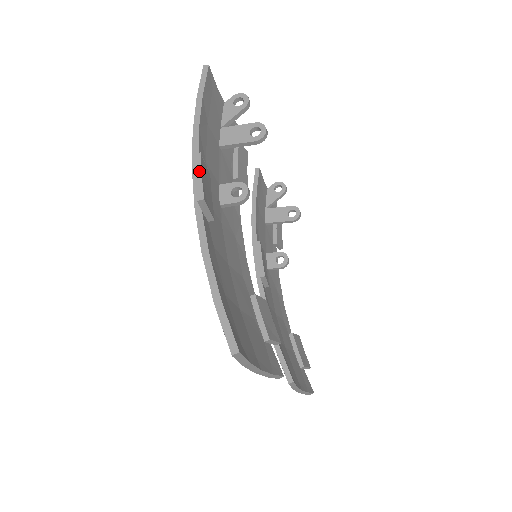
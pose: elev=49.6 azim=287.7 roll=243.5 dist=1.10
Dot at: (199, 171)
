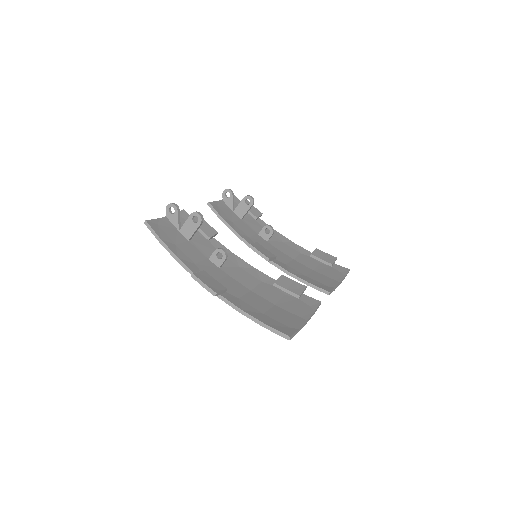
Dot at: (201, 283)
